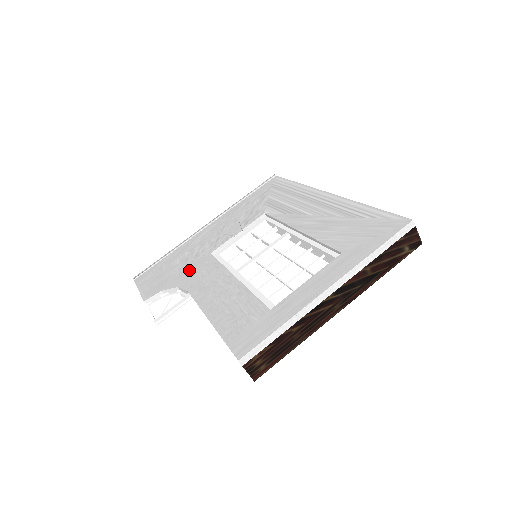
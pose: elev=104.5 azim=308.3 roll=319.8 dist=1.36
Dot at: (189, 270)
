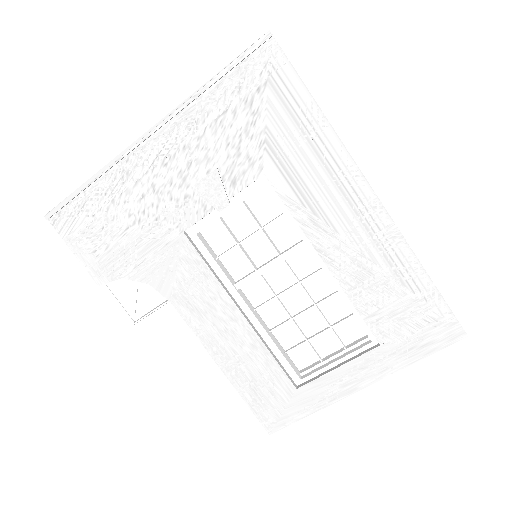
Dot at: (156, 255)
